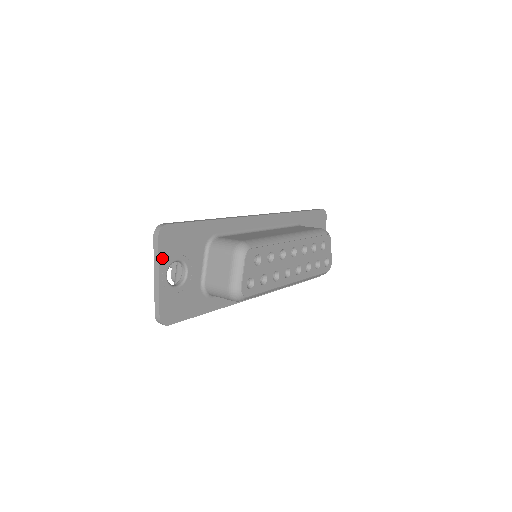
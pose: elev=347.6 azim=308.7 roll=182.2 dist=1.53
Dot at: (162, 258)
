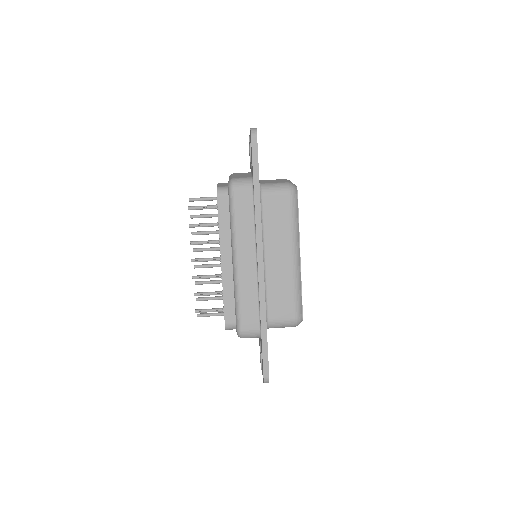
Dot at: occluded
